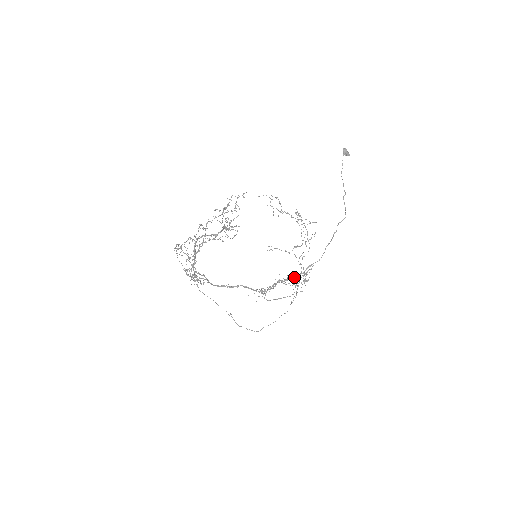
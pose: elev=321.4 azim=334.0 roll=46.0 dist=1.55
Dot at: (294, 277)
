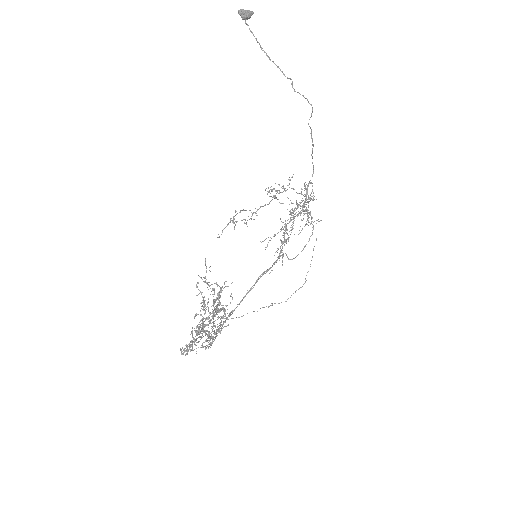
Dot at: (300, 212)
